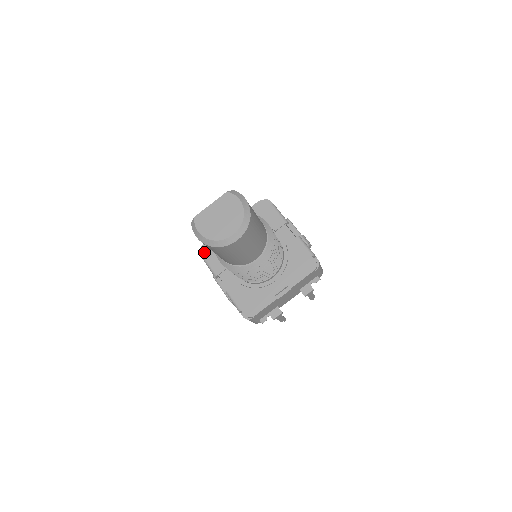
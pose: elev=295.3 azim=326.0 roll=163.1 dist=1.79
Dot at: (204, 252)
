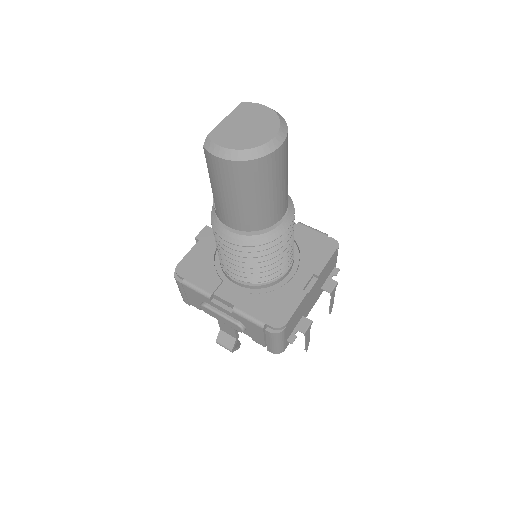
Dot at: (182, 273)
